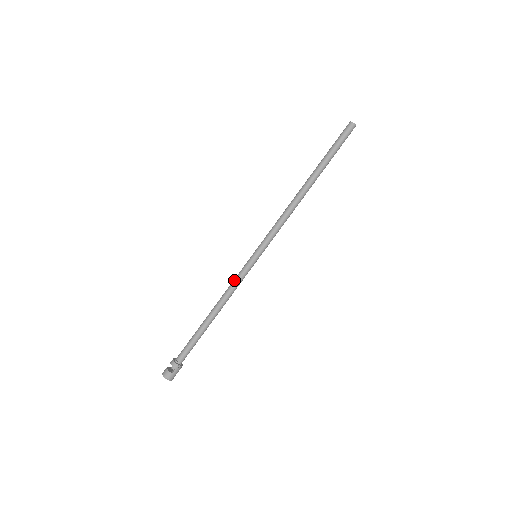
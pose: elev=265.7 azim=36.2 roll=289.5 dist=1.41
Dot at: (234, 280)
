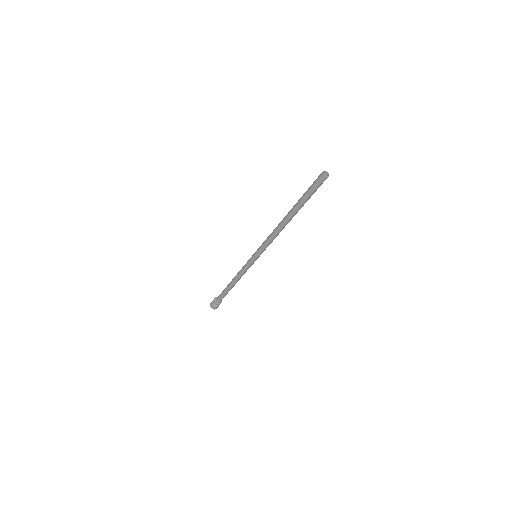
Dot at: (244, 270)
